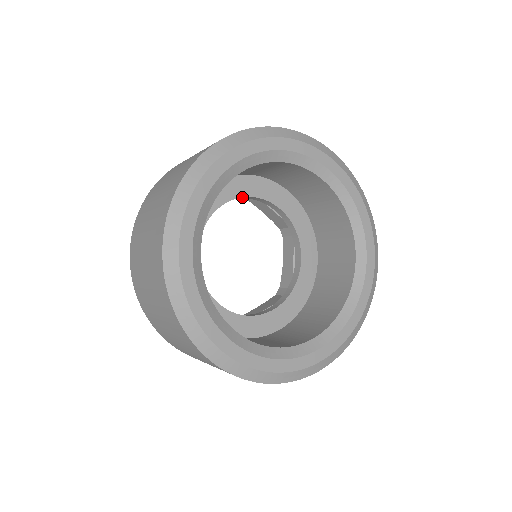
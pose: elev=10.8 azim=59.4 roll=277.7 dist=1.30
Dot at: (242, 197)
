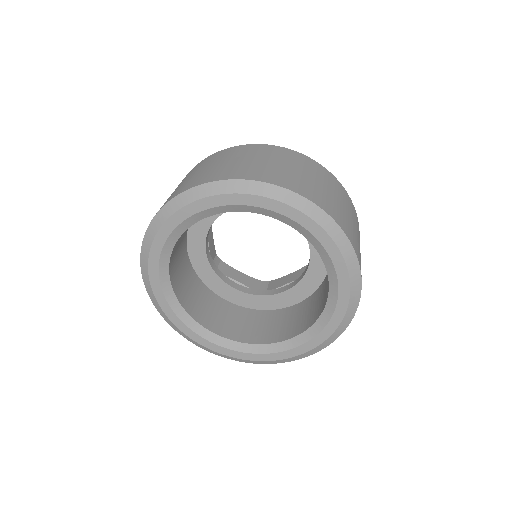
Dot at: occluded
